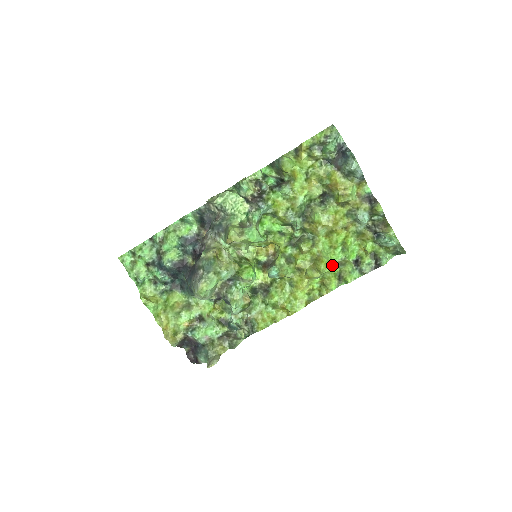
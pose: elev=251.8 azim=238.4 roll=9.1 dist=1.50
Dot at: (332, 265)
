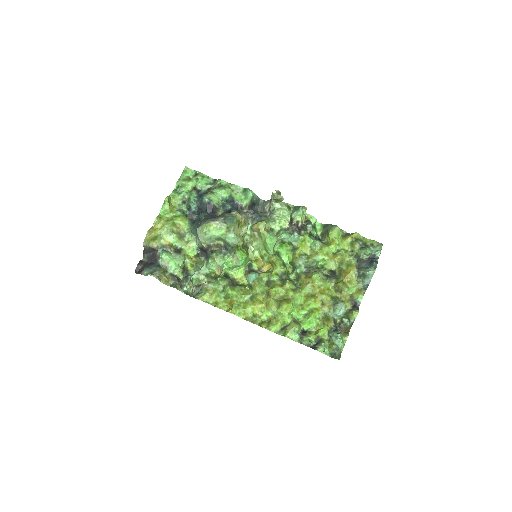
Dot at: (289, 314)
